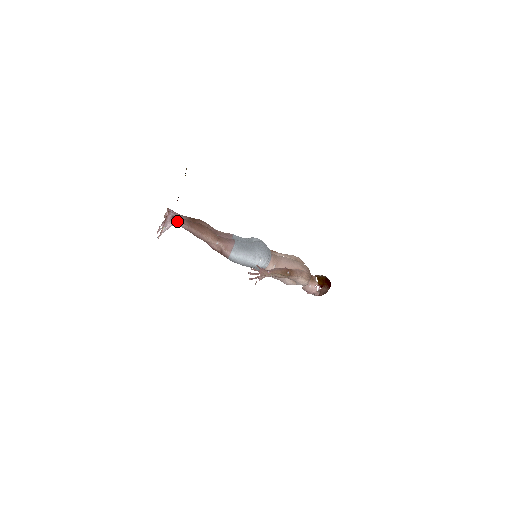
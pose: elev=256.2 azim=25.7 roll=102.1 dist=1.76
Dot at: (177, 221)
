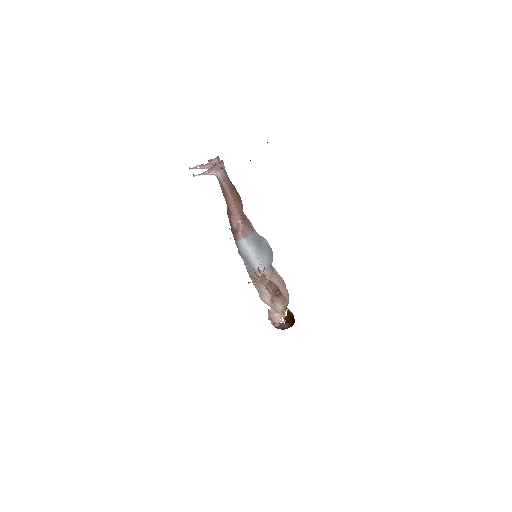
Dot at: (222, 175)
